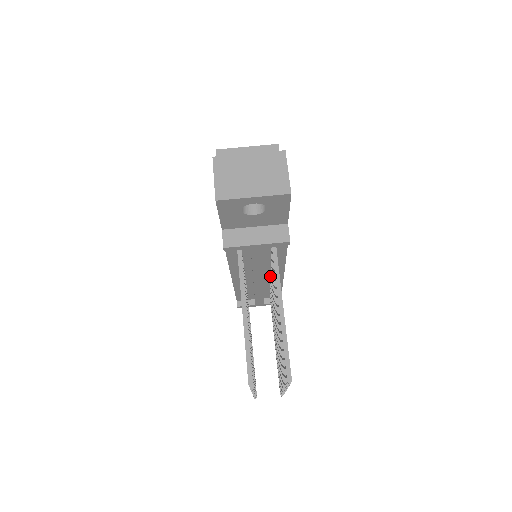
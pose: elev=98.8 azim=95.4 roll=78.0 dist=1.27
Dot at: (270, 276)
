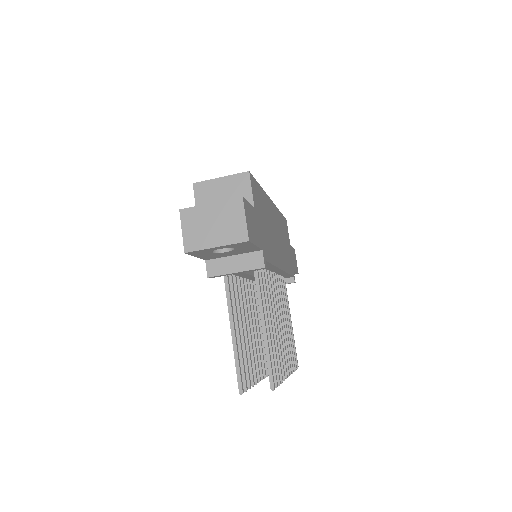
Dot at: occluded
